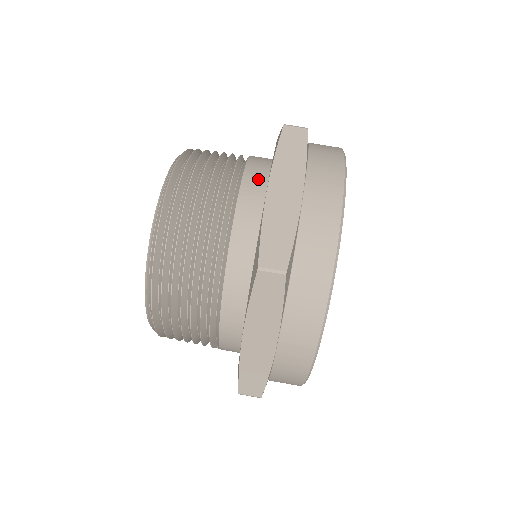
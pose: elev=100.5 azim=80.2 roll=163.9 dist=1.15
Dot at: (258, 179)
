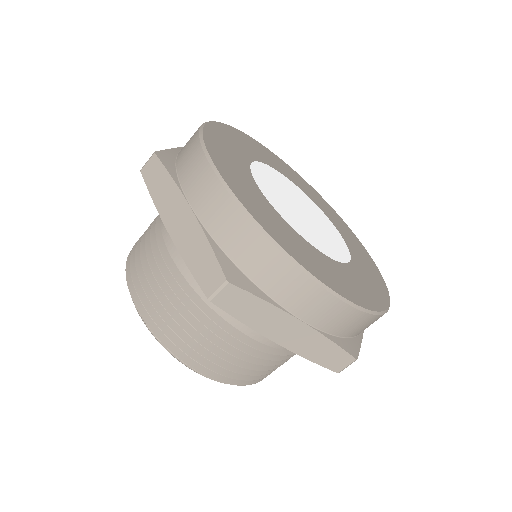
Dot at: occluded
